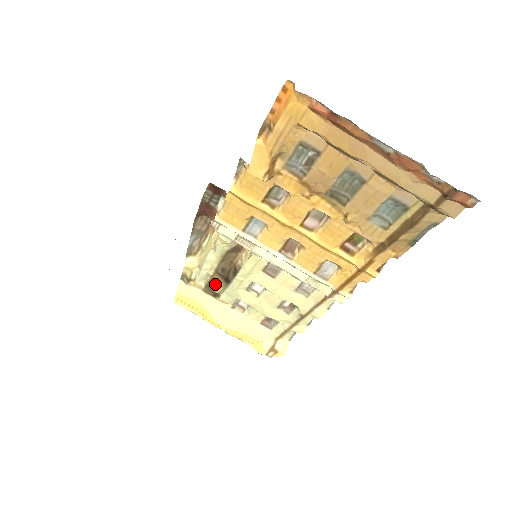
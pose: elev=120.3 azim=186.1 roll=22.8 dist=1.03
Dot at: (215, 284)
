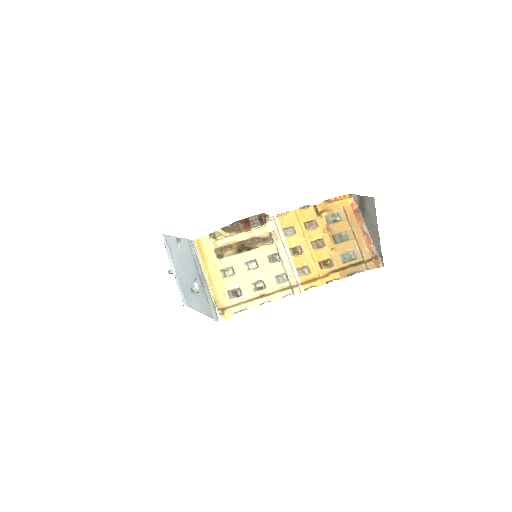
Dot at: (229, 249)
